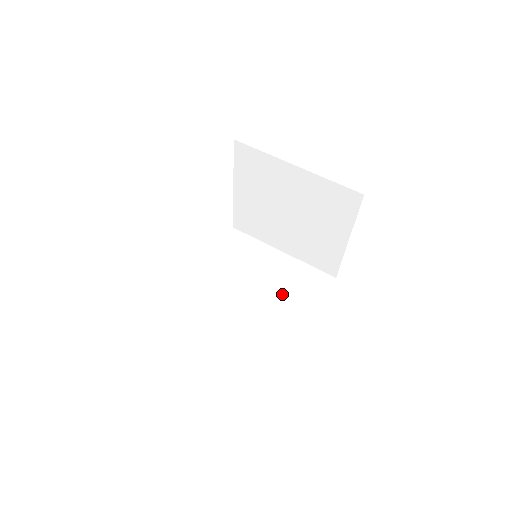
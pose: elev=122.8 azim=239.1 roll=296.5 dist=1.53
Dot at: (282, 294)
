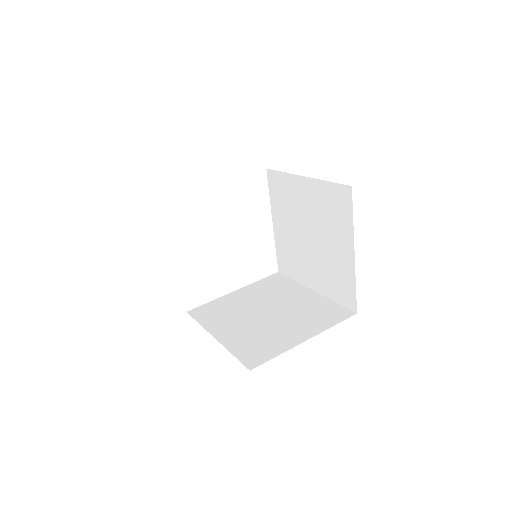
Dot at: (291, 318)
